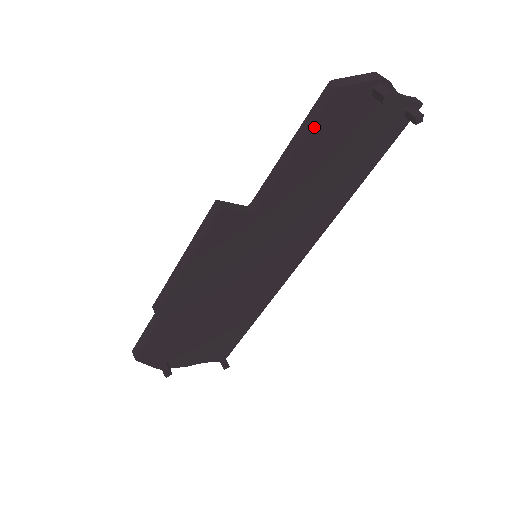
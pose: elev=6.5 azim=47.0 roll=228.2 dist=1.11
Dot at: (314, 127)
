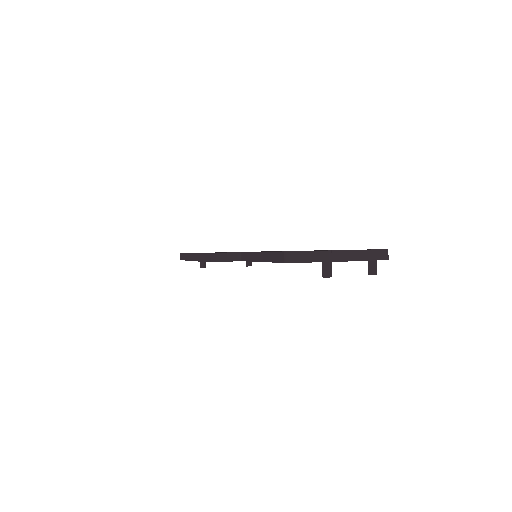
Dot at: occluded
